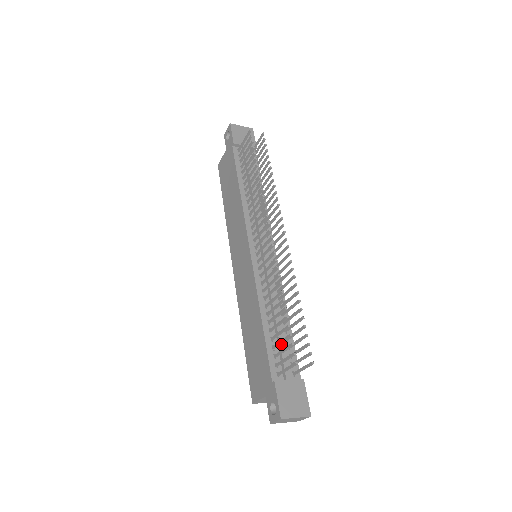
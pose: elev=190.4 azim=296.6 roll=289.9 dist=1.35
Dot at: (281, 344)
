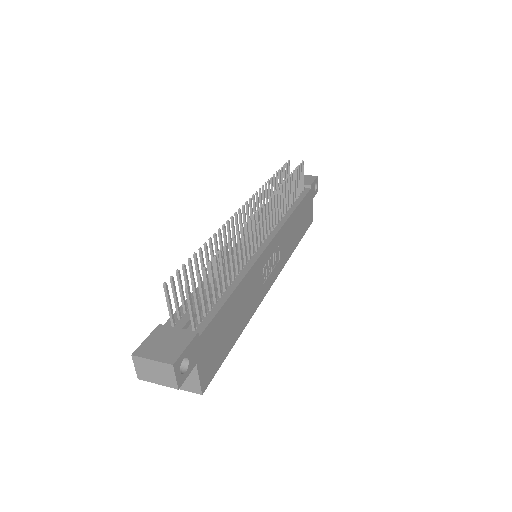
Dot at: (199, 300)
